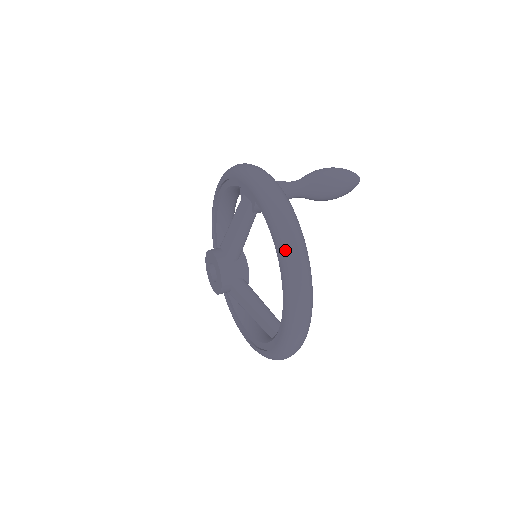
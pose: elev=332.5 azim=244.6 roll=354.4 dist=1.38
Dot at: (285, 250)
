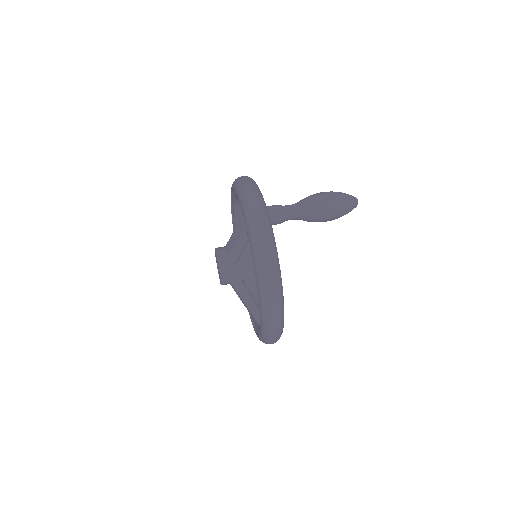
Dot at: (261, 285)
